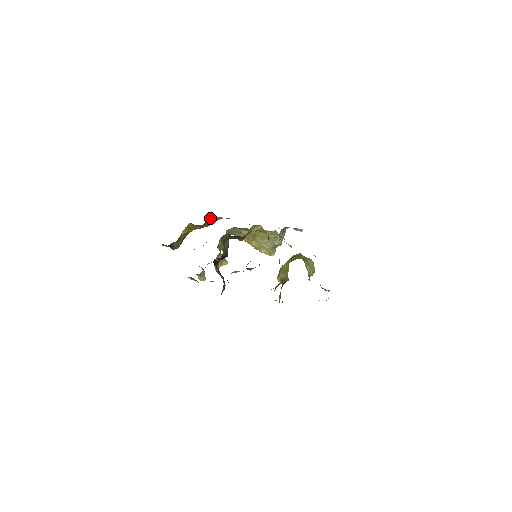
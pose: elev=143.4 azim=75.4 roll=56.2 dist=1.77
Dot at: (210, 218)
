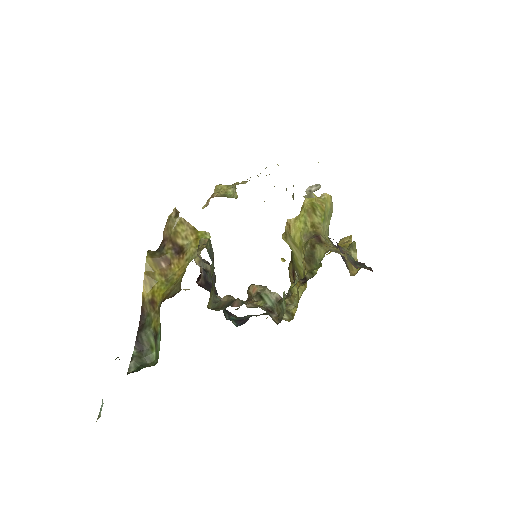
Dot at: (173, 223)
